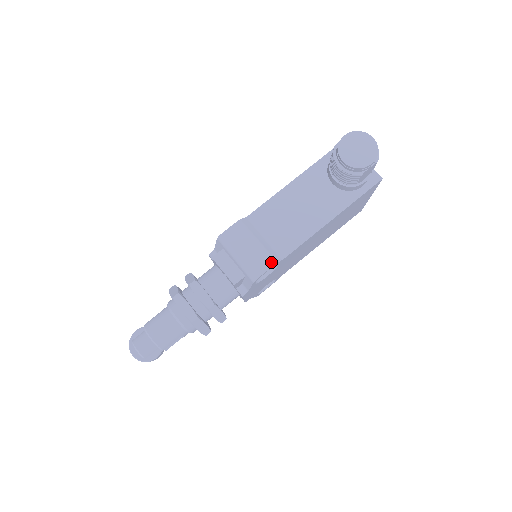
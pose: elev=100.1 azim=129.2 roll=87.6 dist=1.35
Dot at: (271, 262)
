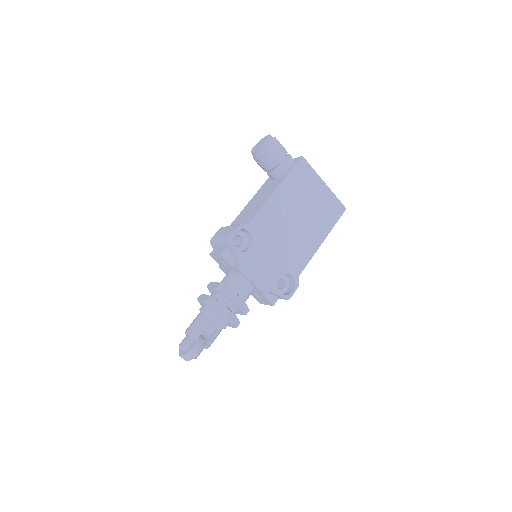
Dot at: (237, 226)
